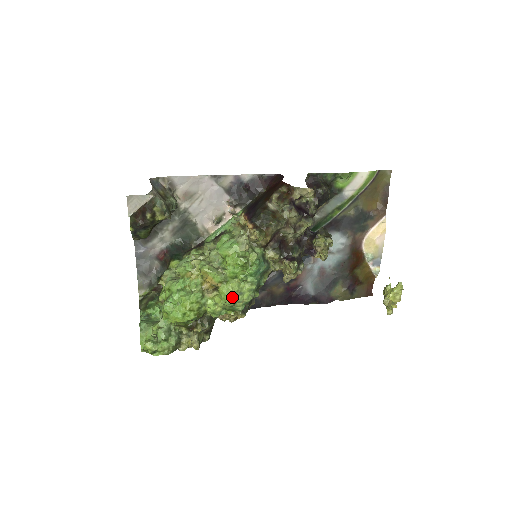
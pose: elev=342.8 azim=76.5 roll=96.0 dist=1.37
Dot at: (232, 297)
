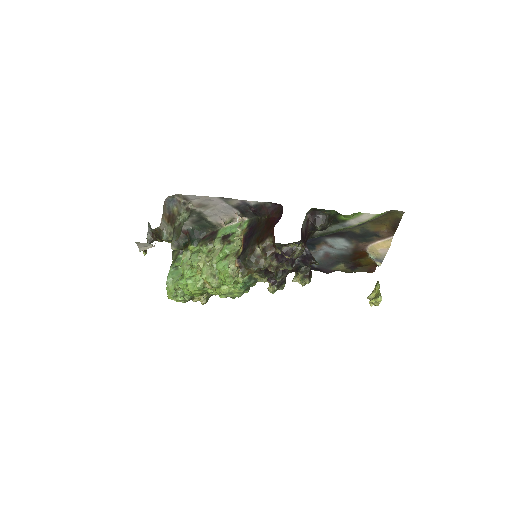
Dot at: (224, 295)
